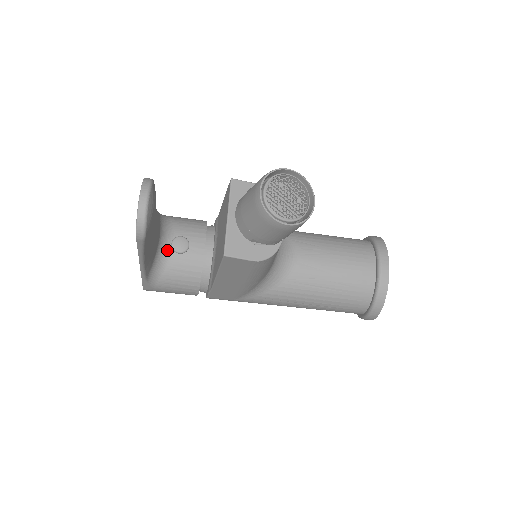
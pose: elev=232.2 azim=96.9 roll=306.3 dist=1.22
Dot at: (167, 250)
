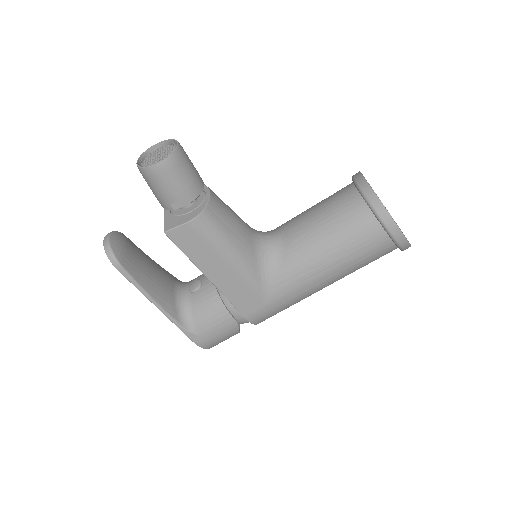
Dot at: (187, 295)
